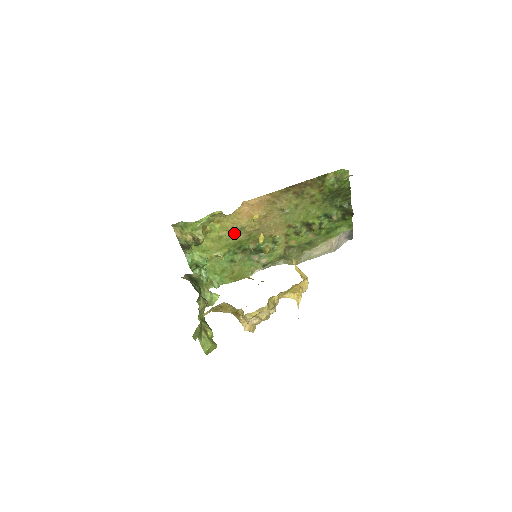
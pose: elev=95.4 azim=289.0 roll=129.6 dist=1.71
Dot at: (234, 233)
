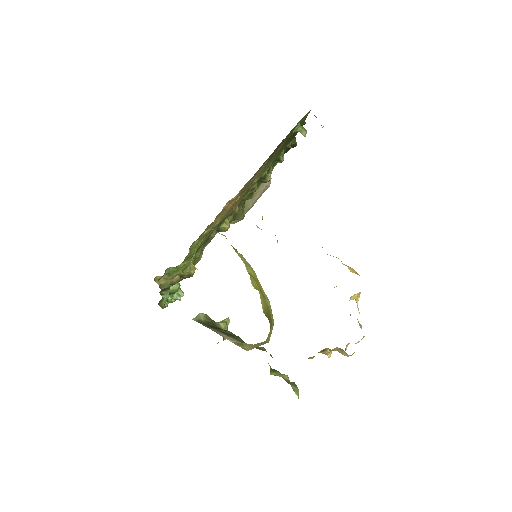
Dot at: (206, 235)
